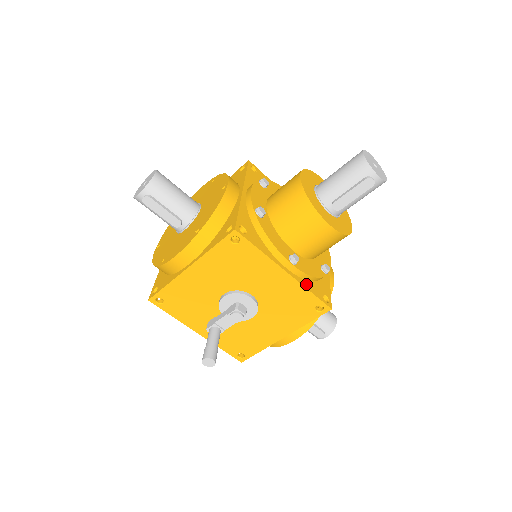
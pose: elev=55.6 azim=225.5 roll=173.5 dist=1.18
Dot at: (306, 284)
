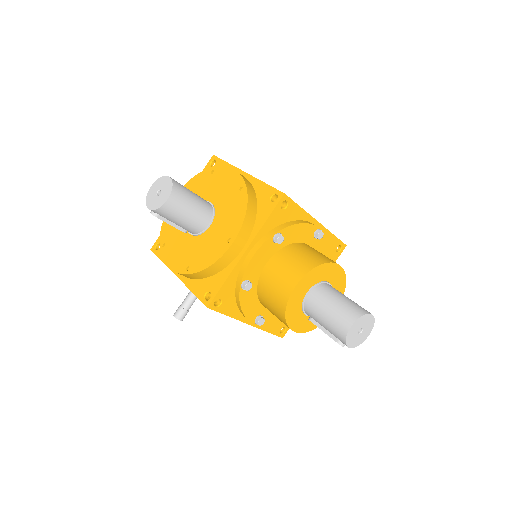
Dot at: occluded
